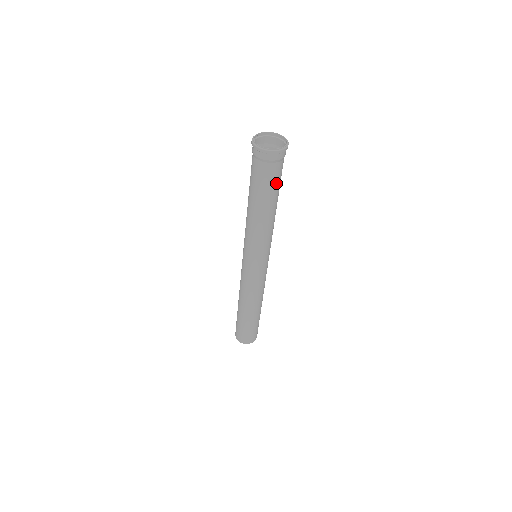
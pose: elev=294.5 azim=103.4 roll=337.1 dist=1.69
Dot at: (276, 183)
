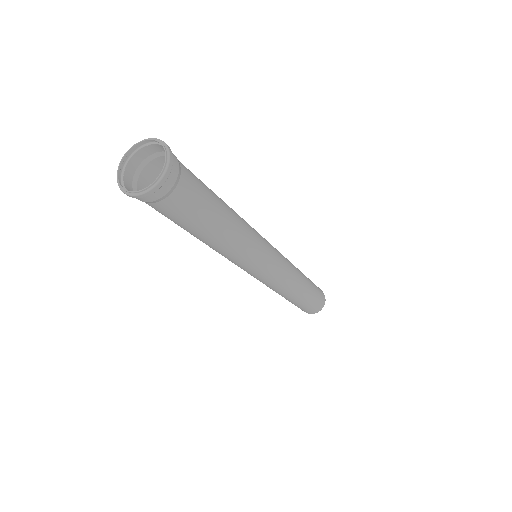
Dot at: (203, 195)
